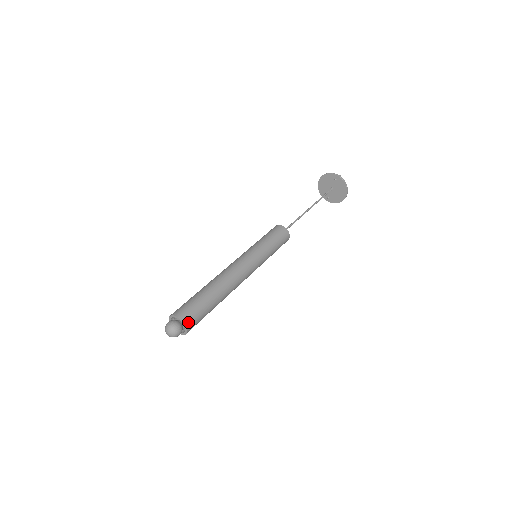
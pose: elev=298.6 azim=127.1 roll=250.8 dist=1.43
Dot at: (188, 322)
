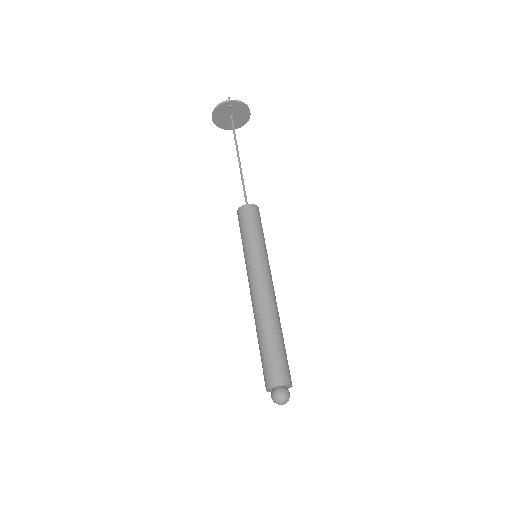
Dot at: (288, 380)
